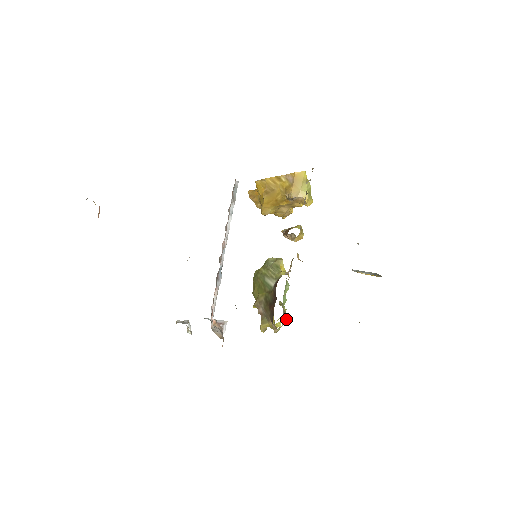
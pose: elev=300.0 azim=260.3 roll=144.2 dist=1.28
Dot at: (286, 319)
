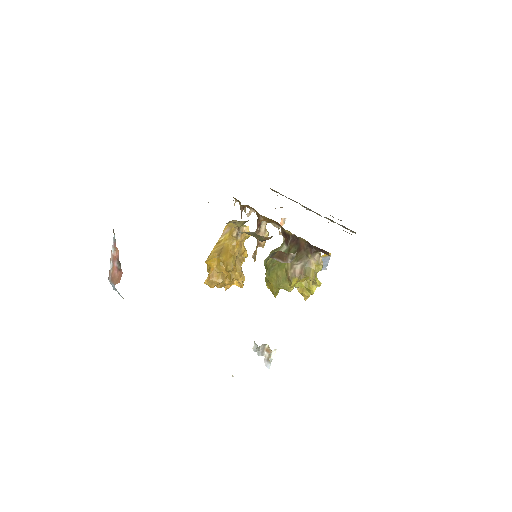
Dot at: occluded
